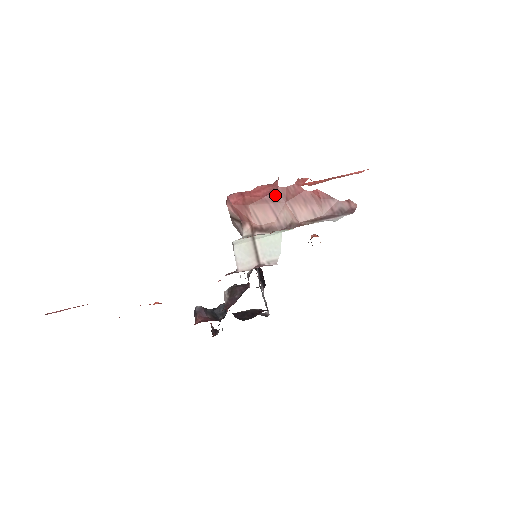
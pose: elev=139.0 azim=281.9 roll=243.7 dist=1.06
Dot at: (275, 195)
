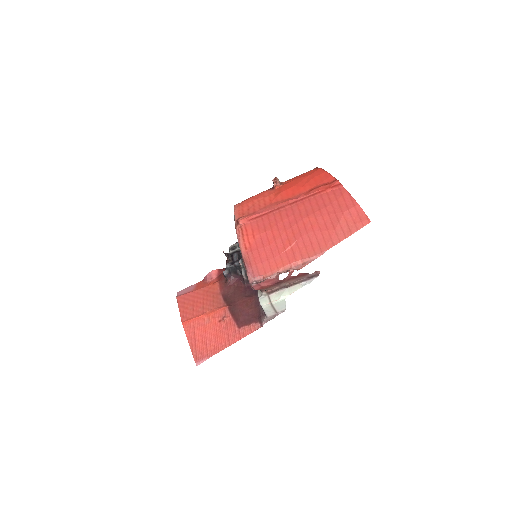
Dot at: (278, 283)
